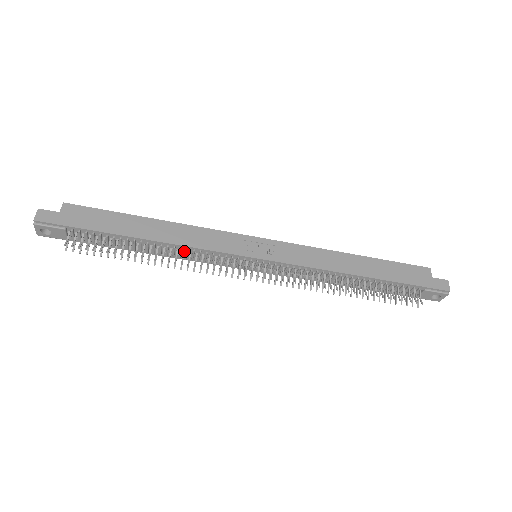
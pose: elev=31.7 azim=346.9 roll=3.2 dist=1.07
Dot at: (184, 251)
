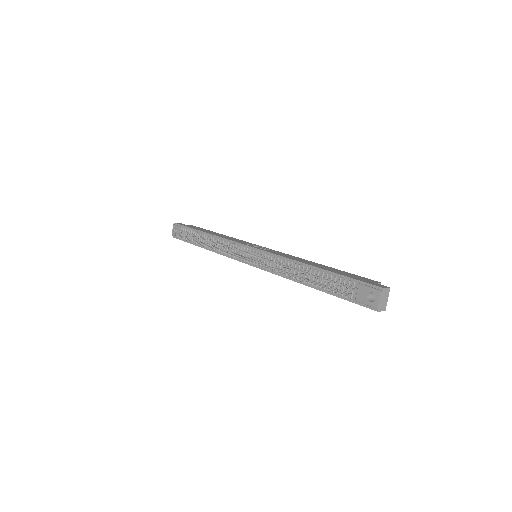
Dot at: (220, 242)
